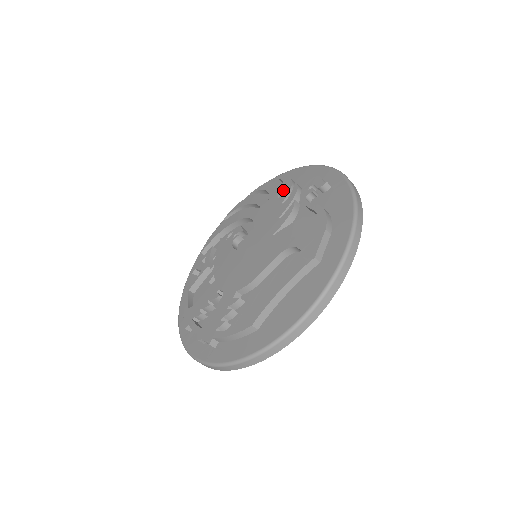
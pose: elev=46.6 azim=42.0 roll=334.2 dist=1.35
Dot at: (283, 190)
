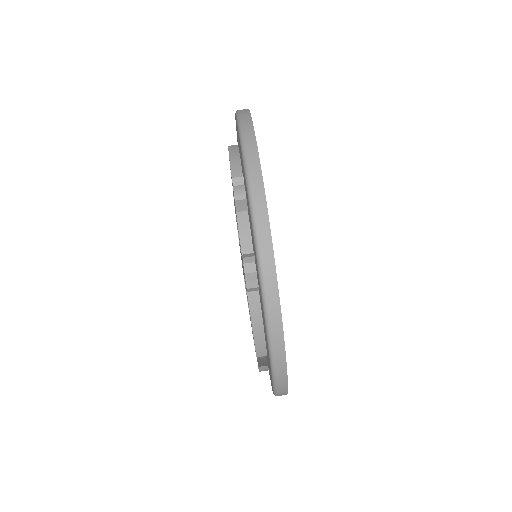
Dot at: occluded
